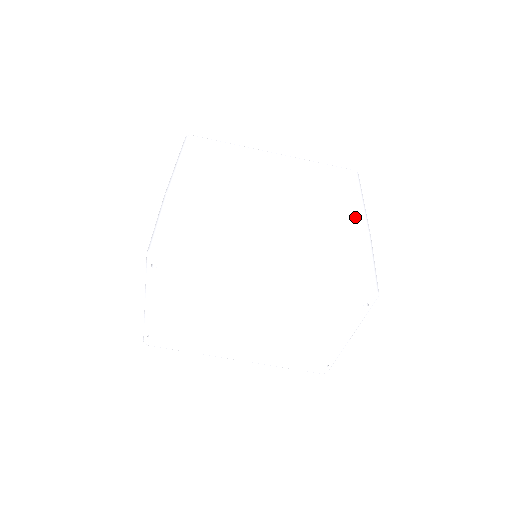
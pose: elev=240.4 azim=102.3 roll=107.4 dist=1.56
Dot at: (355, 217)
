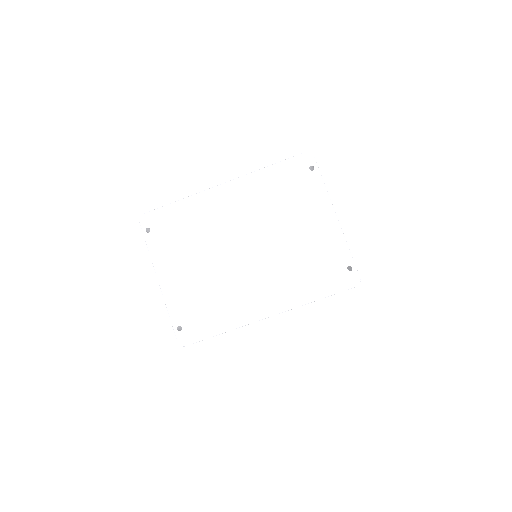
Dot at: occluded
